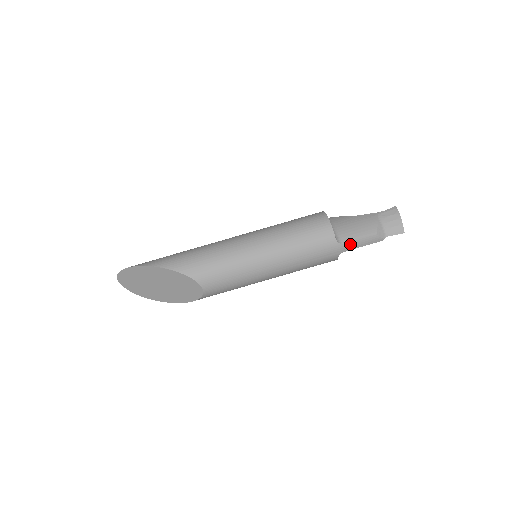
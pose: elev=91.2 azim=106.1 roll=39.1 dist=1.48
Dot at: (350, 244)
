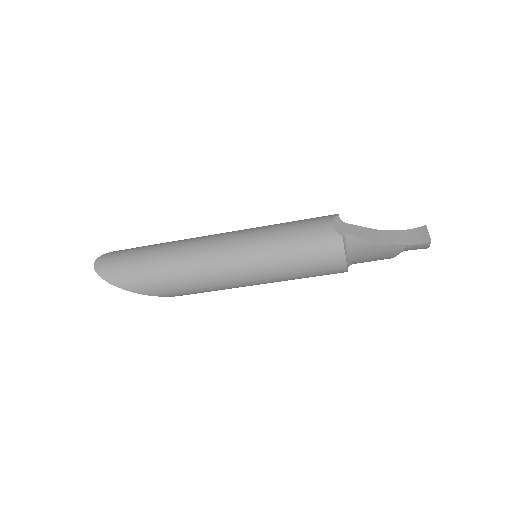
Dot at: occluded
